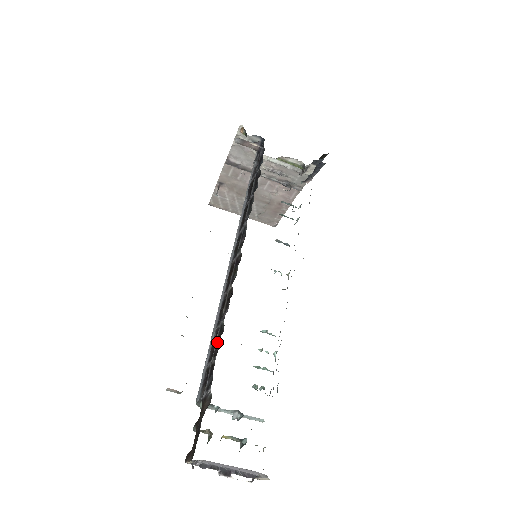
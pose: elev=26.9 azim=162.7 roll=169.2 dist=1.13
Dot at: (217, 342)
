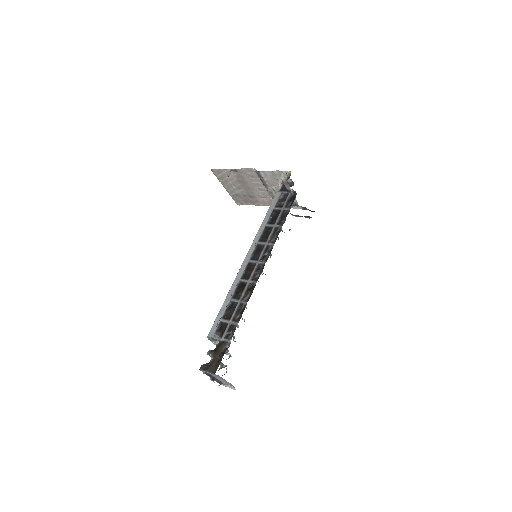
Dot at: (237, 313)
